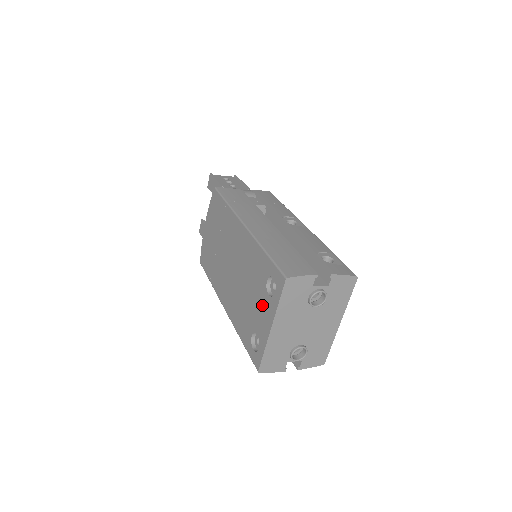
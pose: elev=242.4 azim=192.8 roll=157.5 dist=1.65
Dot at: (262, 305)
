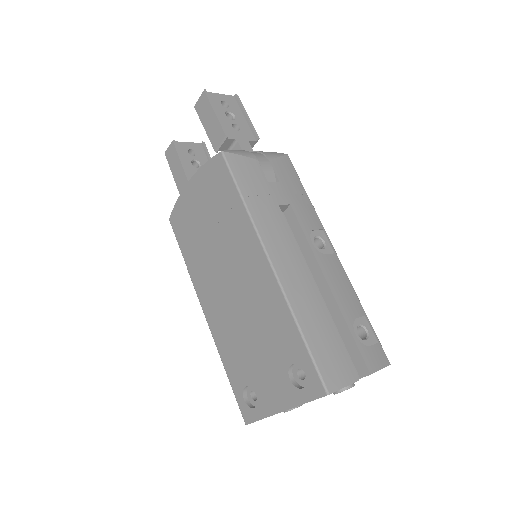
Dot at: (275, 378)
